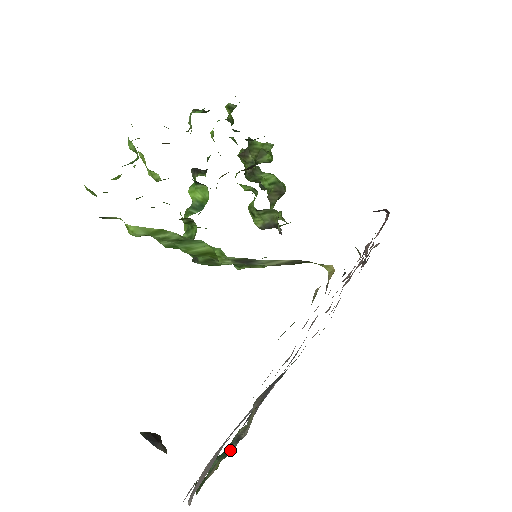
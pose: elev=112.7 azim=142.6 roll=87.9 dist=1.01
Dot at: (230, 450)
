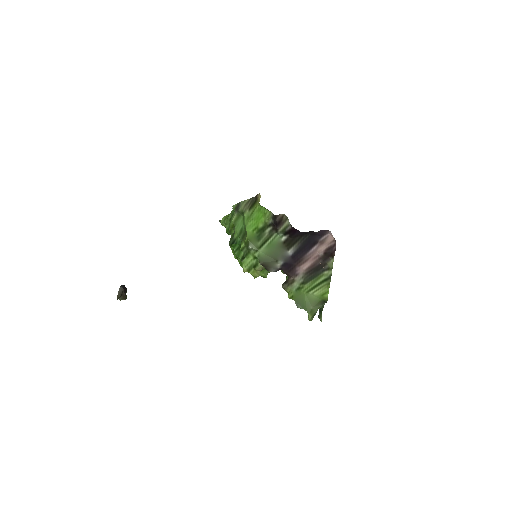
Dot at: occluded
